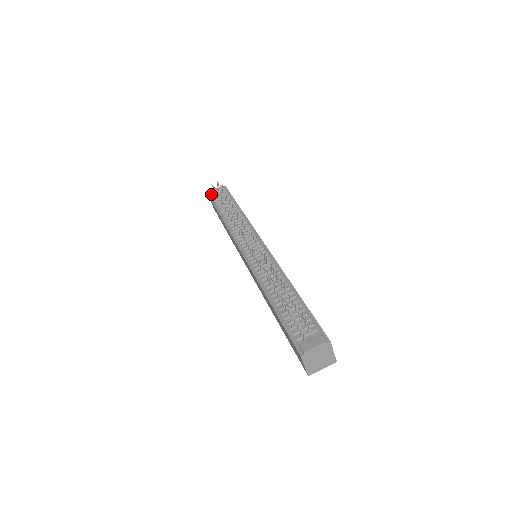
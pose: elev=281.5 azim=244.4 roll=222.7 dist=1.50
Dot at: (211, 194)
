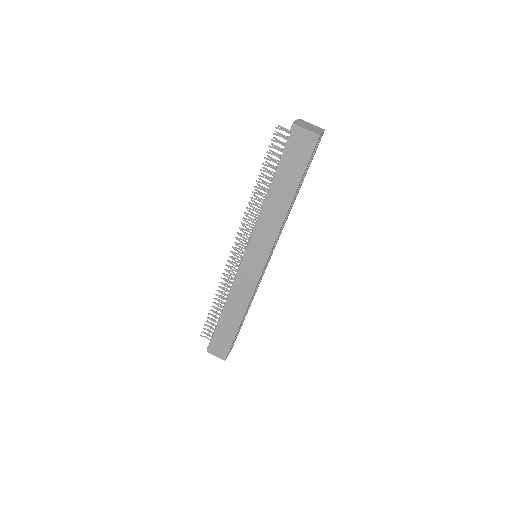
Dot at: (208, 345)
